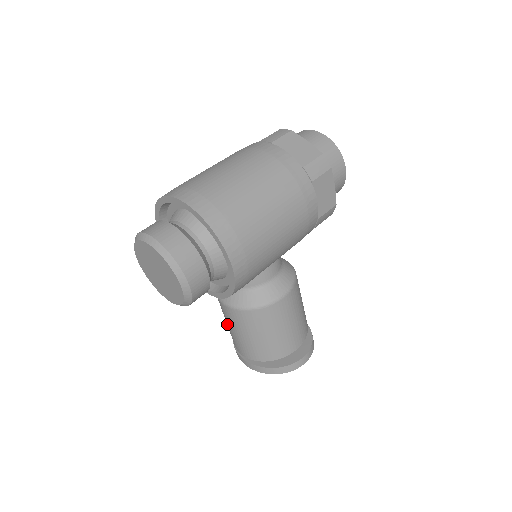
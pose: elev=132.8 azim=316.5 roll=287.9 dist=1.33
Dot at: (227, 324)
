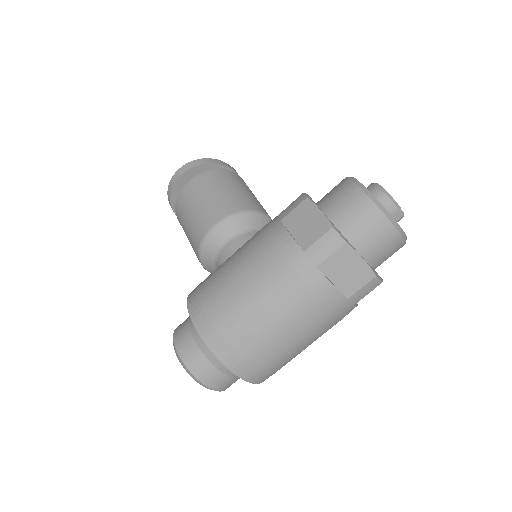
Dot at: occluded
